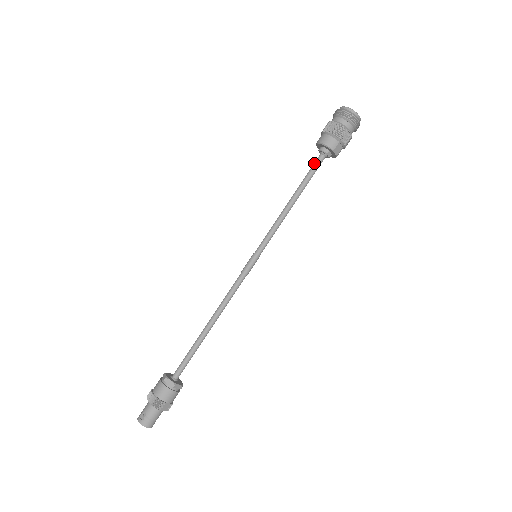
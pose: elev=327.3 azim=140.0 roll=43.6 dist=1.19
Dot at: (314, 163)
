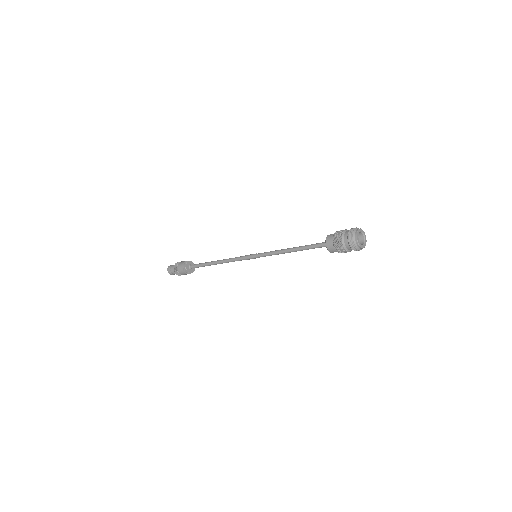
Dot at: (317, 245)
